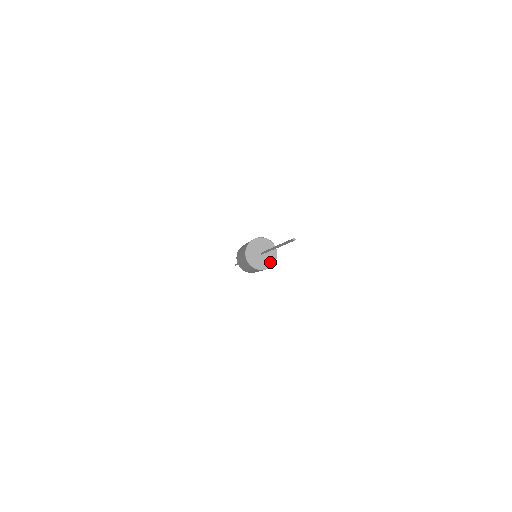
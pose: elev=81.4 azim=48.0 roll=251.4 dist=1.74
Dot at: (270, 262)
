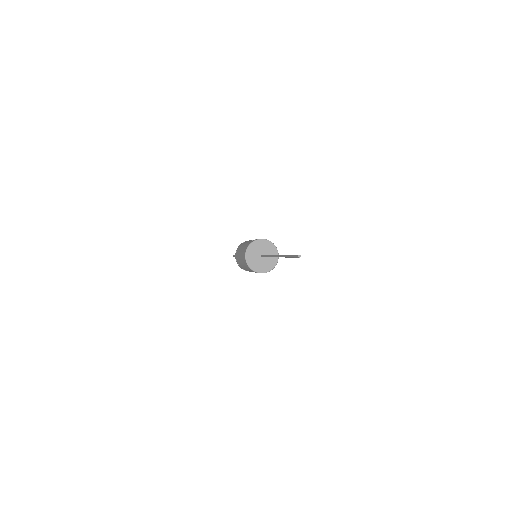
Dot at: (264, 268)
